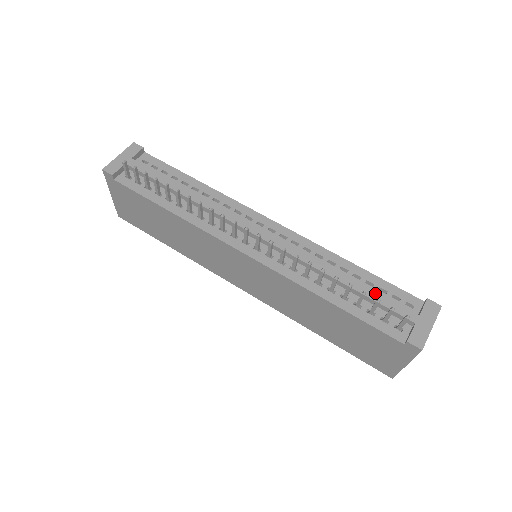
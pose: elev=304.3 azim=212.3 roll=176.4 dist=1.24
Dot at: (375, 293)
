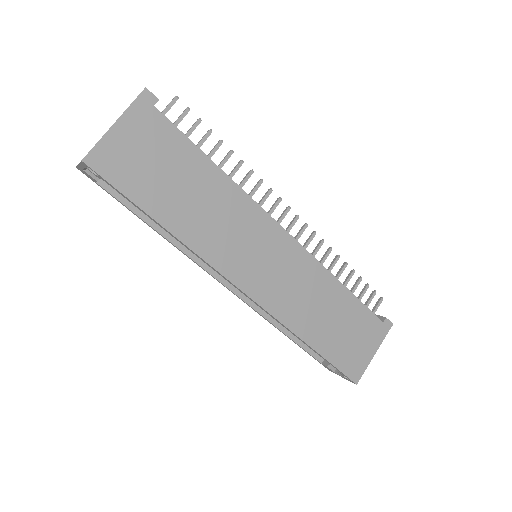
Dot at: occluded
